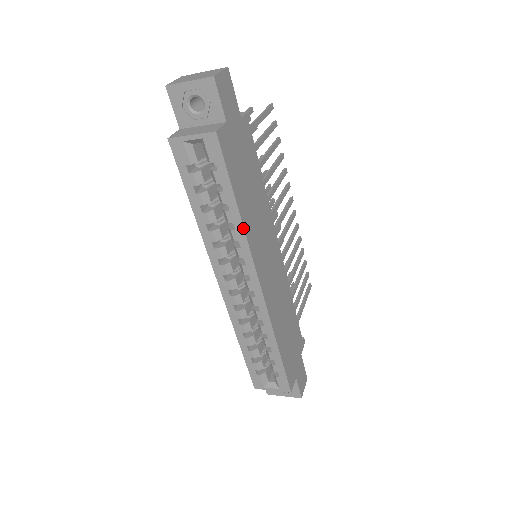
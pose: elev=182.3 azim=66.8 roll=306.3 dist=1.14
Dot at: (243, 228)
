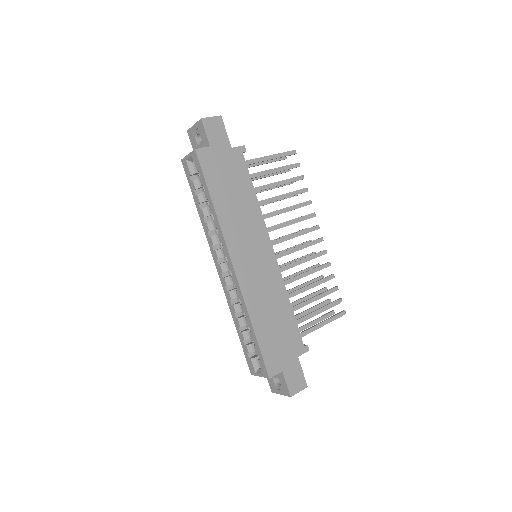
Dot at: (217, 217)
